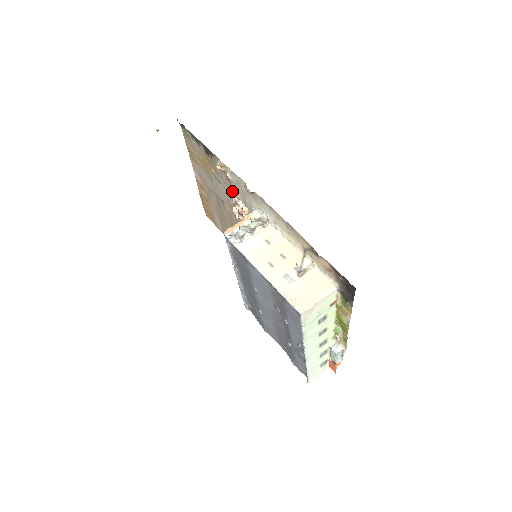
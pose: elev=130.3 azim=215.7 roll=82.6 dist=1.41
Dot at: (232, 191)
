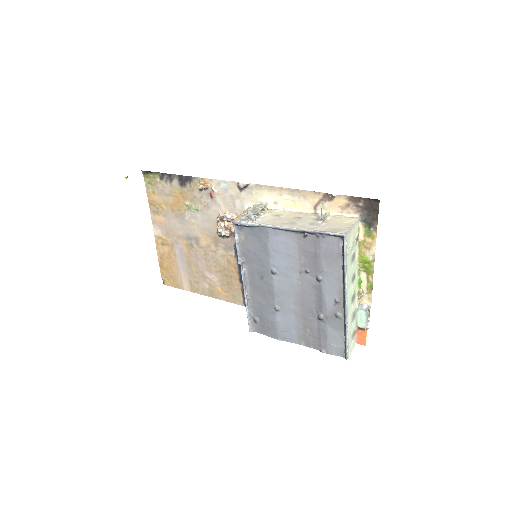
Dot at: (215, 209)
